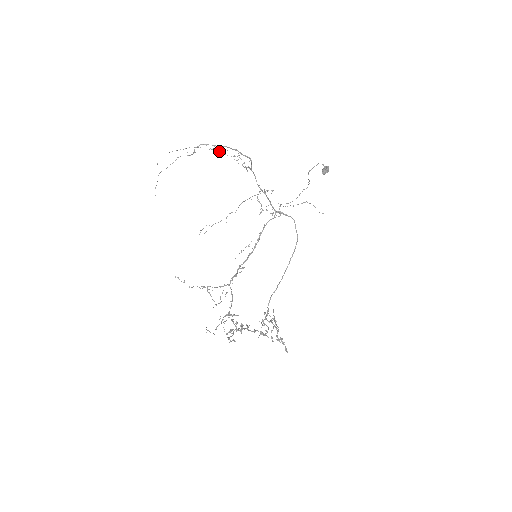
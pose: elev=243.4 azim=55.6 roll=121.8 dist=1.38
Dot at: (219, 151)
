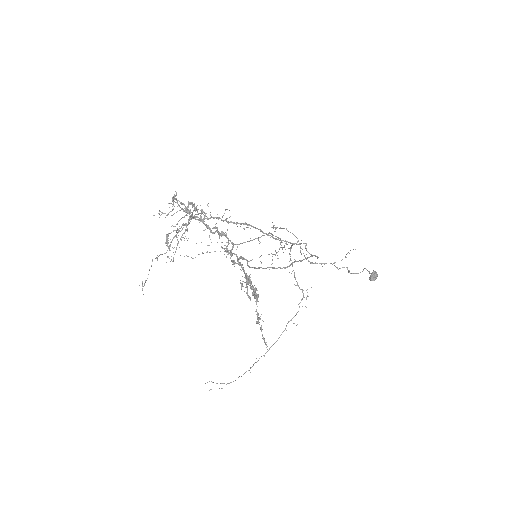
Dot at: occluded
